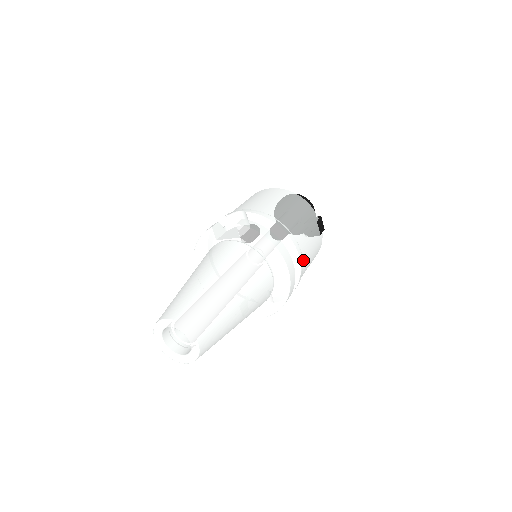
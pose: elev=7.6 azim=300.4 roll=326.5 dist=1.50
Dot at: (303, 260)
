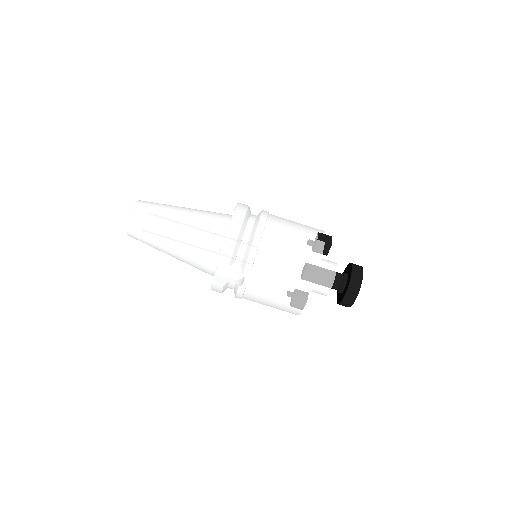
Dot at: (269, 226)
